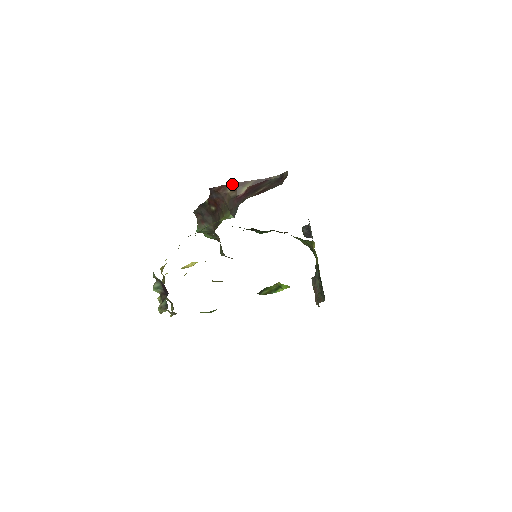
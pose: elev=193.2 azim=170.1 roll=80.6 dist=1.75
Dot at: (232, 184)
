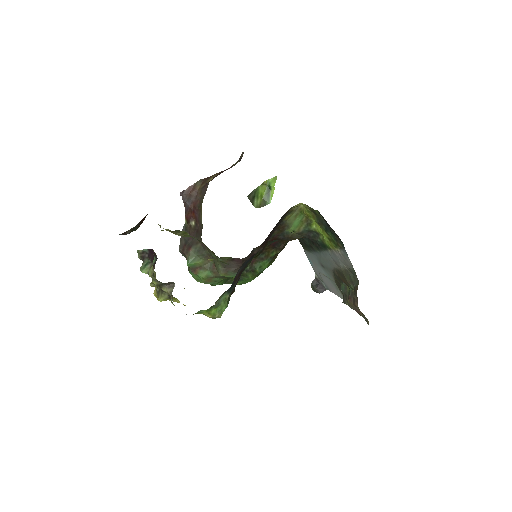
Dot at: (199, 181)
